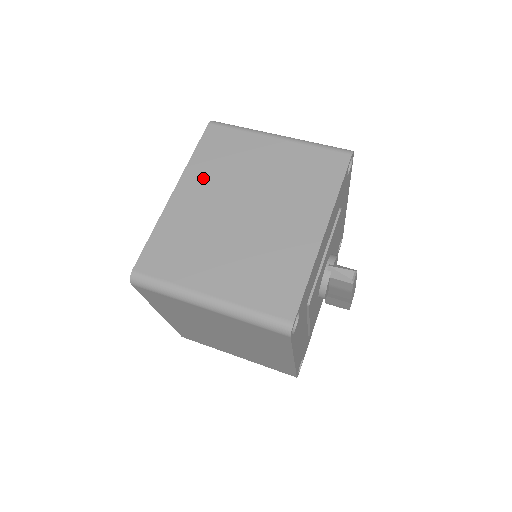
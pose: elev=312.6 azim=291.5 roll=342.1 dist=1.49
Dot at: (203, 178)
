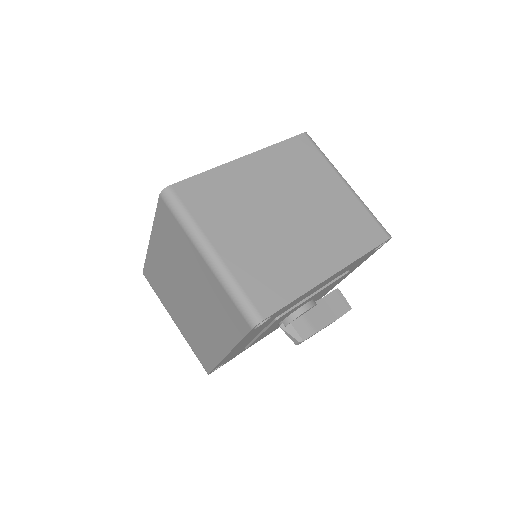
Dot at: (163, 246)
